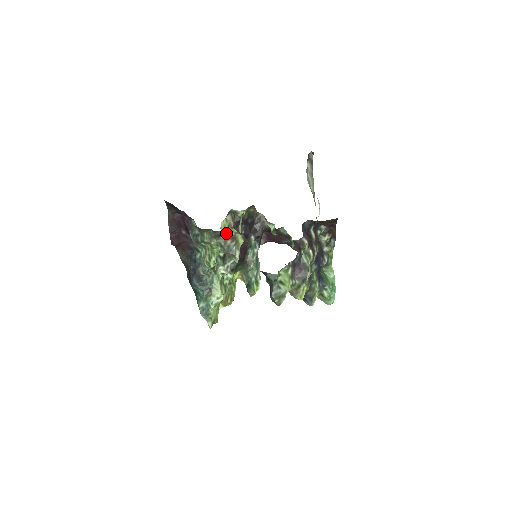
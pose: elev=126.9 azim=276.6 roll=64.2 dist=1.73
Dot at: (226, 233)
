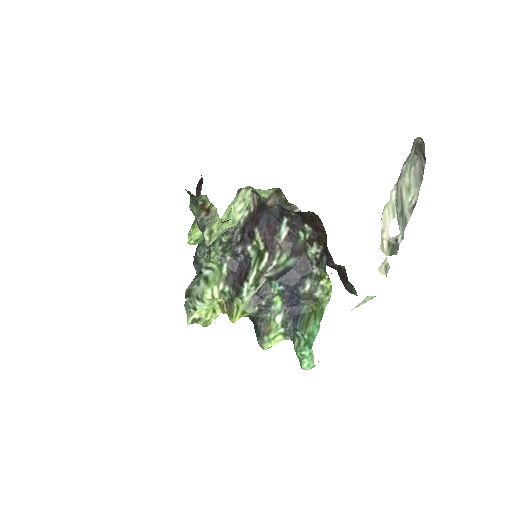
Dot at: (203, 201)
